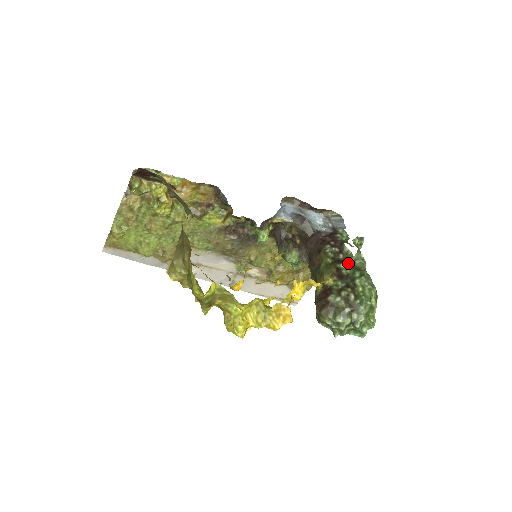
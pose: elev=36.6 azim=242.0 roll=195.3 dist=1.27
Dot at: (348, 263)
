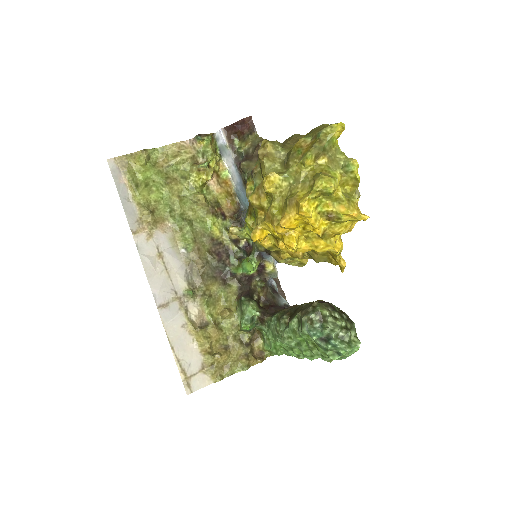
Dot at: occluded
